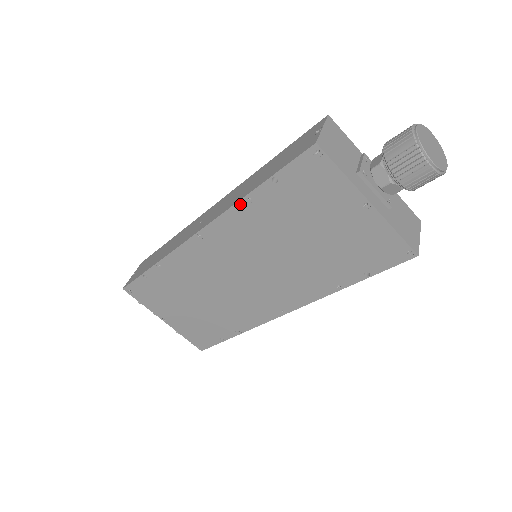
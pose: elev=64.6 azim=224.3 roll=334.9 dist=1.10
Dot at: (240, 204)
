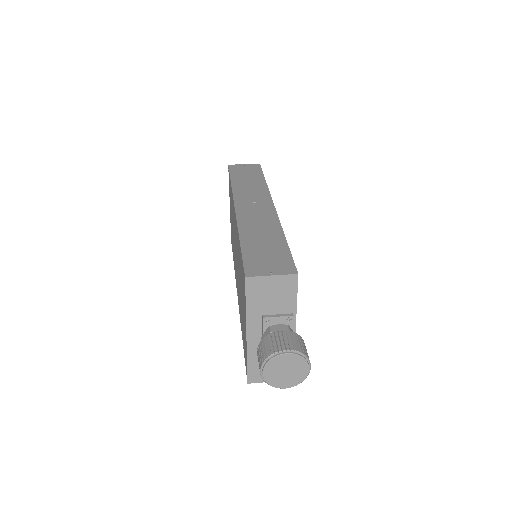
Dot at: (238, 233)
